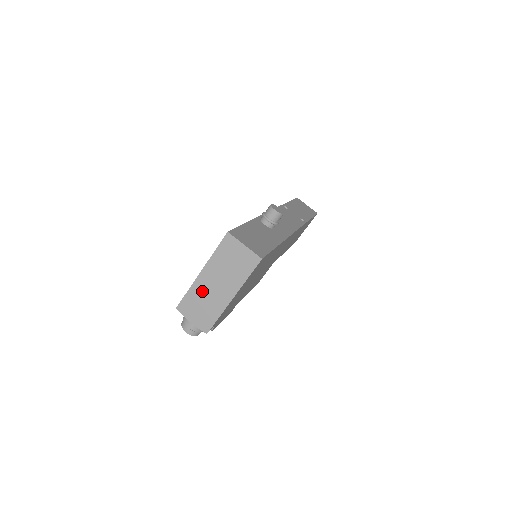
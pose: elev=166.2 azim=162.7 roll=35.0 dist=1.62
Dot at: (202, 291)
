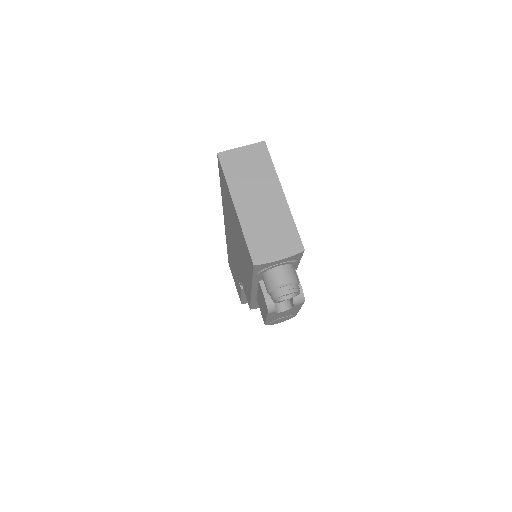
Dot at: (255, 220)
